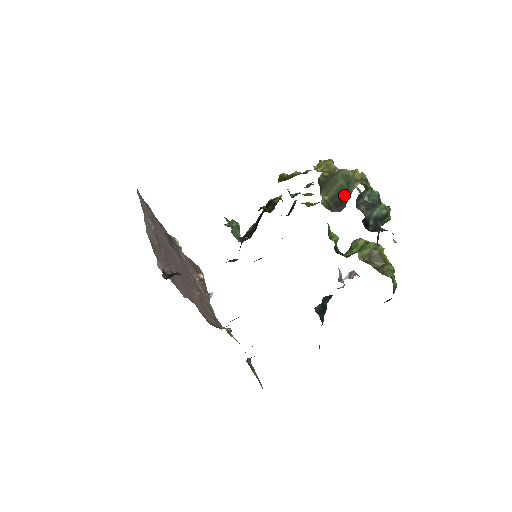
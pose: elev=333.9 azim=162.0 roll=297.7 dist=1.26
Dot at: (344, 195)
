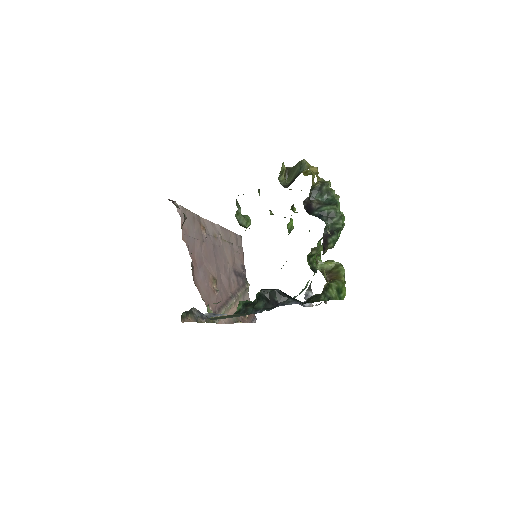
Dot at: (296, 177)
